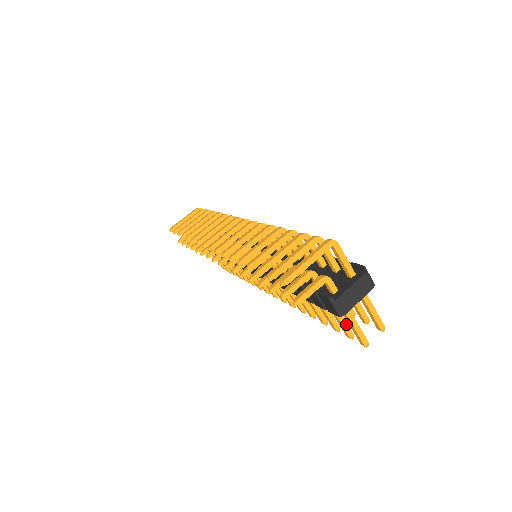
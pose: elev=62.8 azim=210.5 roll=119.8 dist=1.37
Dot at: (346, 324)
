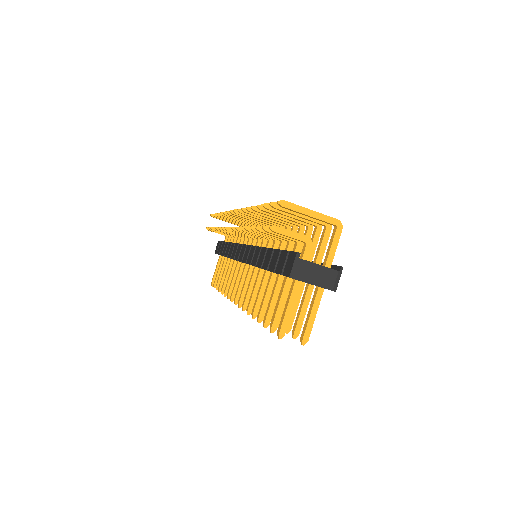
Dot at: (281, 312)
